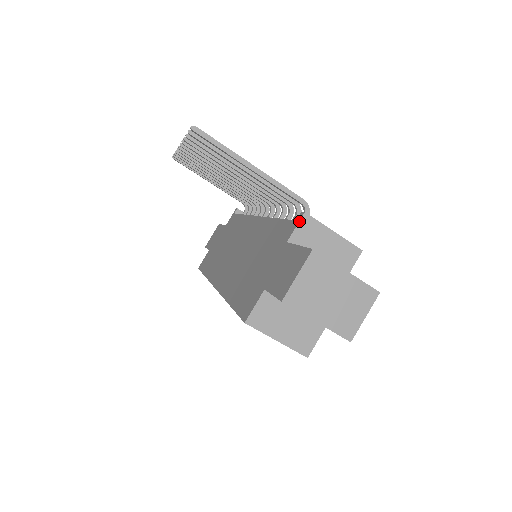
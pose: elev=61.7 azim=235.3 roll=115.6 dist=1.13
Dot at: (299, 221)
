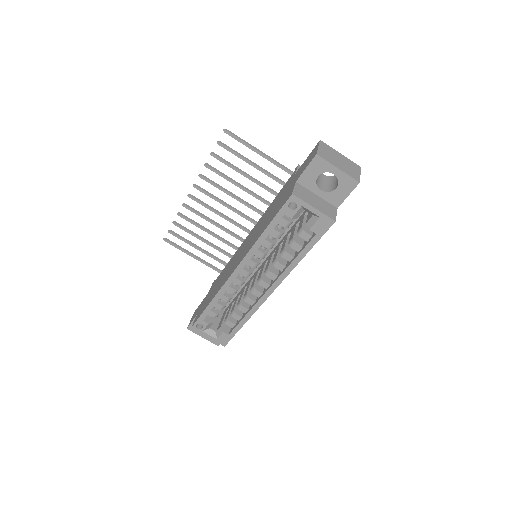
Dot at: (297, 167)
